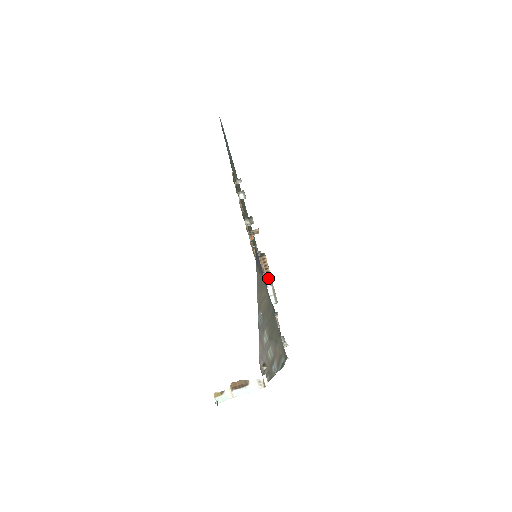
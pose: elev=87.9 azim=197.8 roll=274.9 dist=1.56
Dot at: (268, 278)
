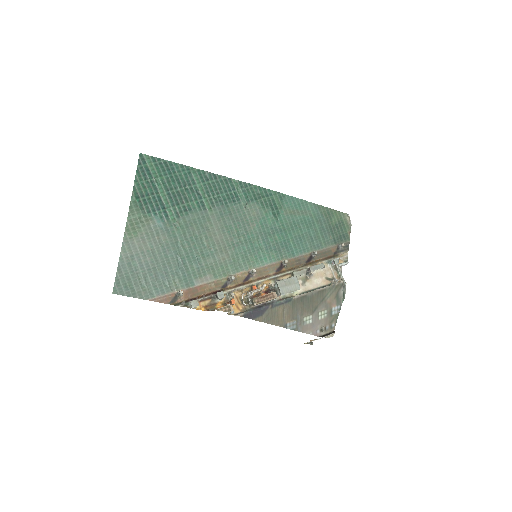
Dot at: (274, 299)
